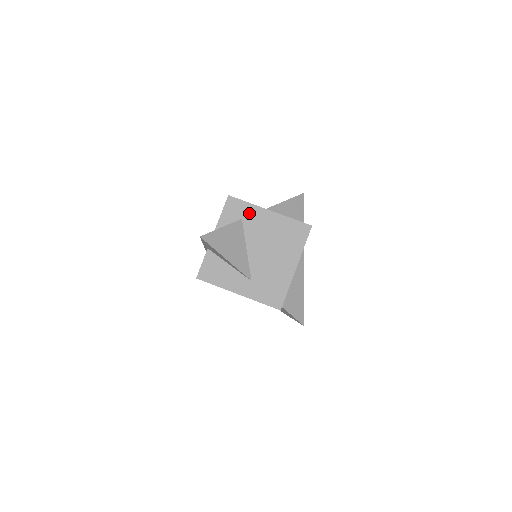
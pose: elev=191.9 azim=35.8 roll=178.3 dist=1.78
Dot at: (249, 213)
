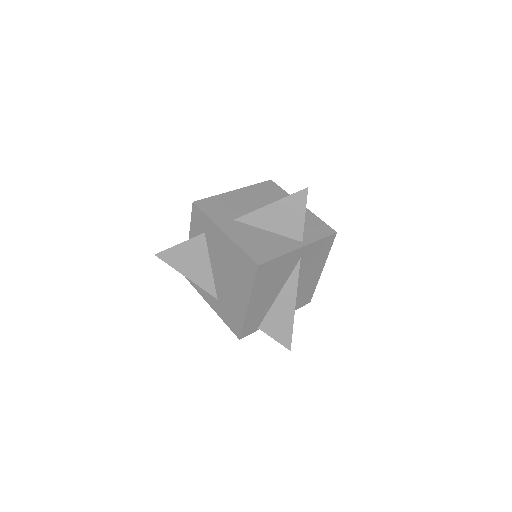
Dot at: (209, 228)
